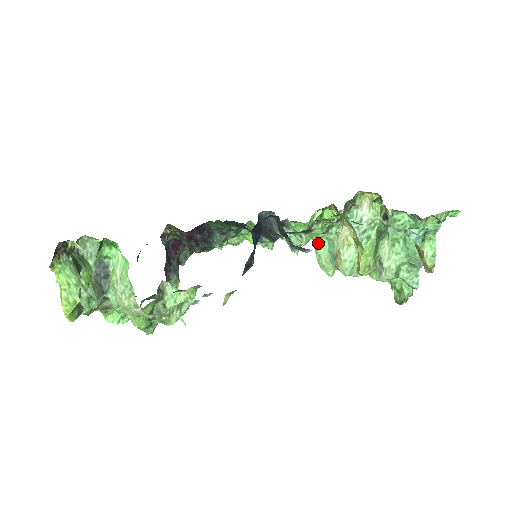
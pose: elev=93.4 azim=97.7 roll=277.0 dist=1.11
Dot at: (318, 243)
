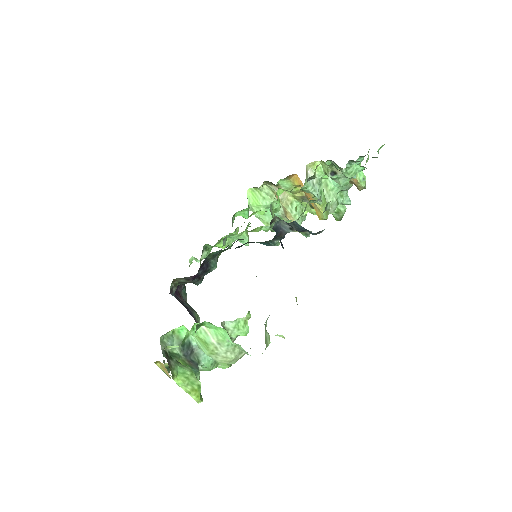
Dot at: (262, 215)
